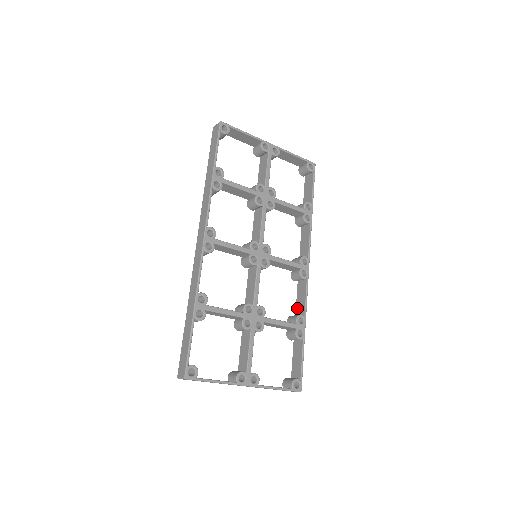
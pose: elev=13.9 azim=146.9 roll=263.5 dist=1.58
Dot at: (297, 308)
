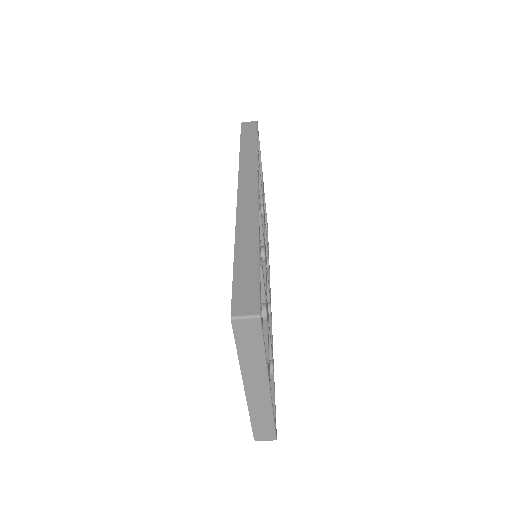
Dot at: occluded
